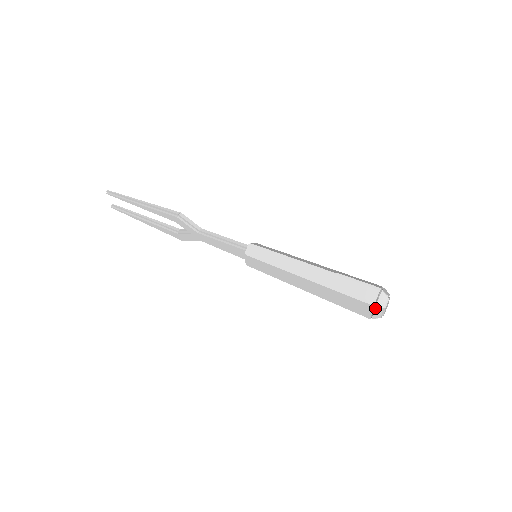
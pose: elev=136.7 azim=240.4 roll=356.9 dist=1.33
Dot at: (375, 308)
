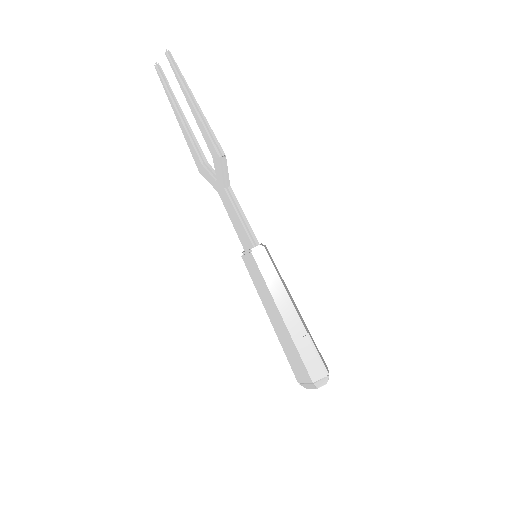
Dot at: (312, 384)
